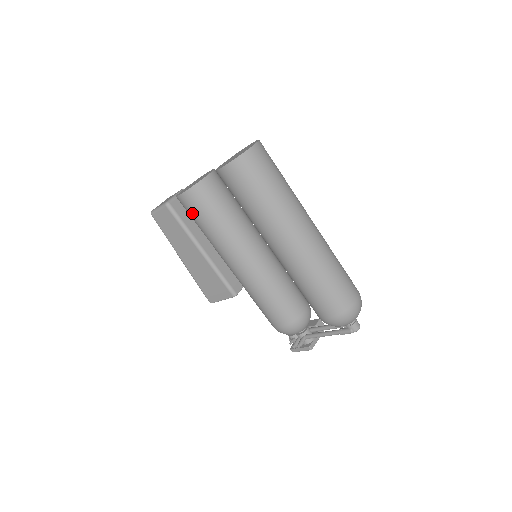
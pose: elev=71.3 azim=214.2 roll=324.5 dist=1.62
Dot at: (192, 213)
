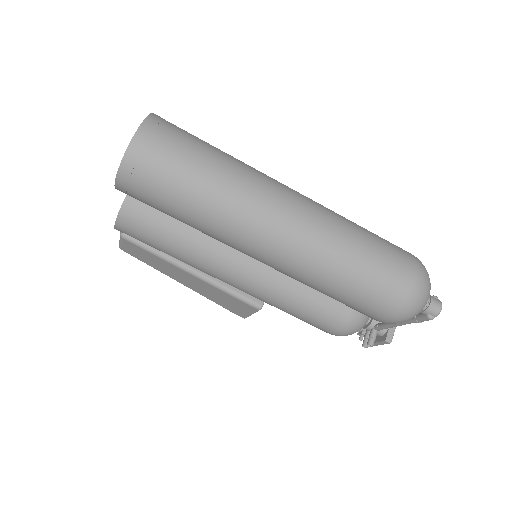
Dot at: (143, 242)
